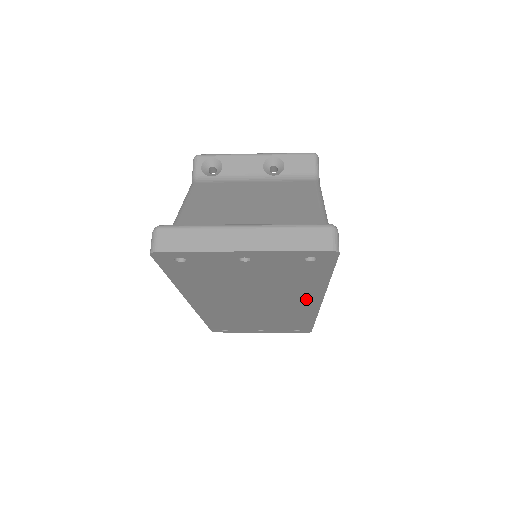
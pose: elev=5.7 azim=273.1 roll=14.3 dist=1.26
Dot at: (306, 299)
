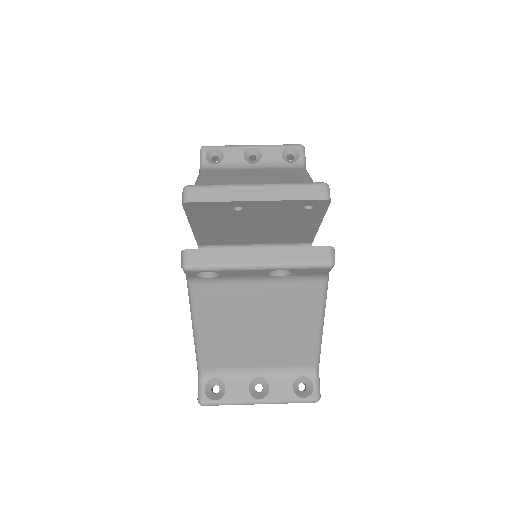
Dot at: occluded
